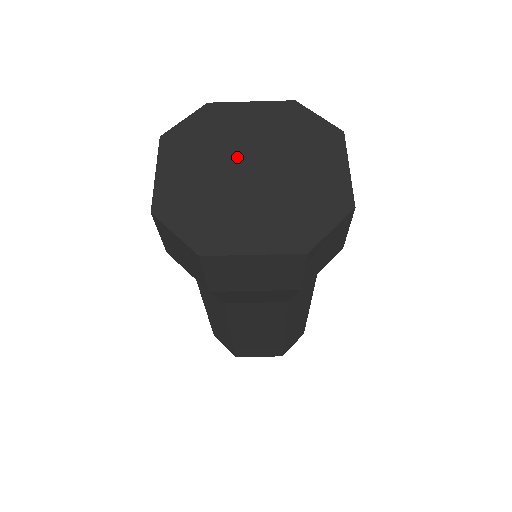
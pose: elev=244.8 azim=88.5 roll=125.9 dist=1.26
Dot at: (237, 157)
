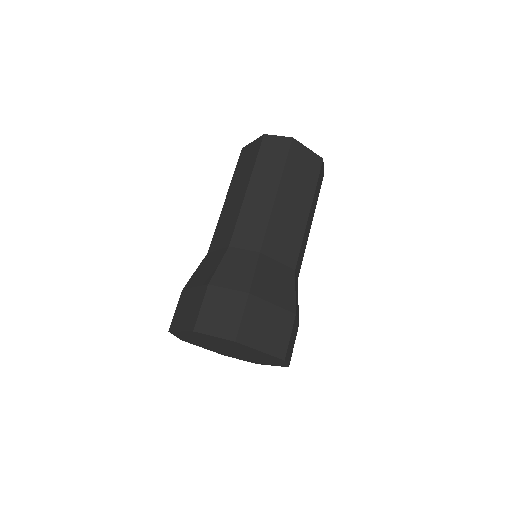
Dot at: (216, 346)
